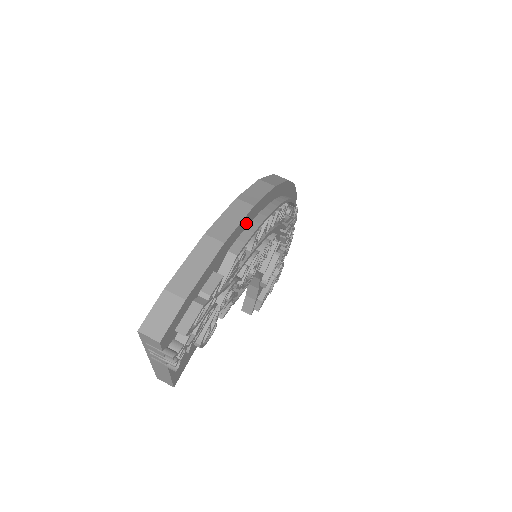
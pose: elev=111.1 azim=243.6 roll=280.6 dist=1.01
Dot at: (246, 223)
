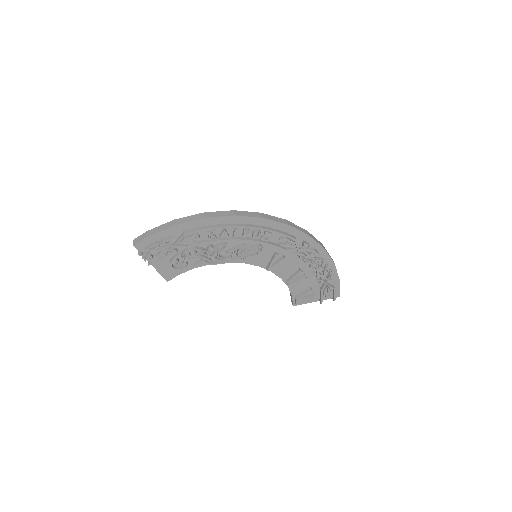
Dot at: (201, 224)
